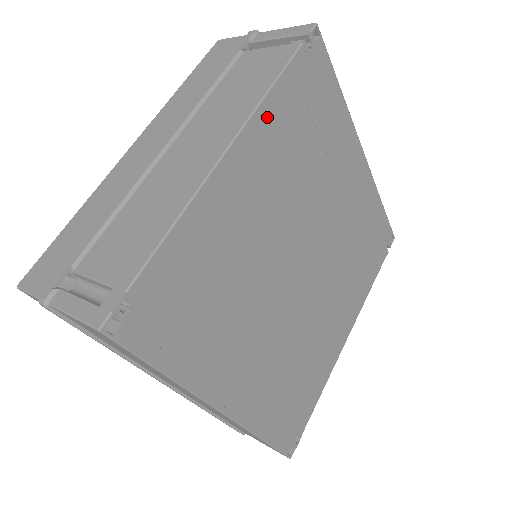
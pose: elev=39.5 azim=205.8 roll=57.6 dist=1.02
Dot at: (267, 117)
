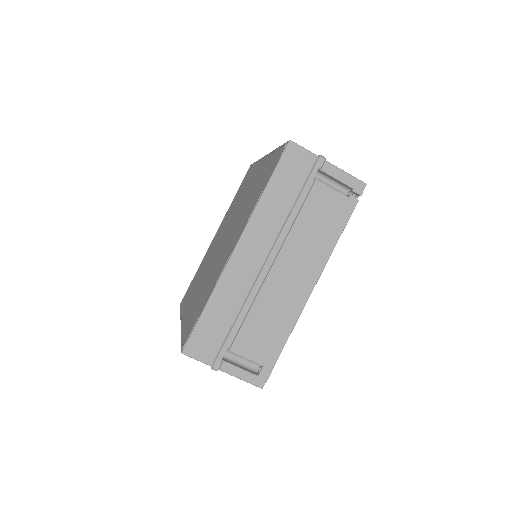
Dot at: occluded
